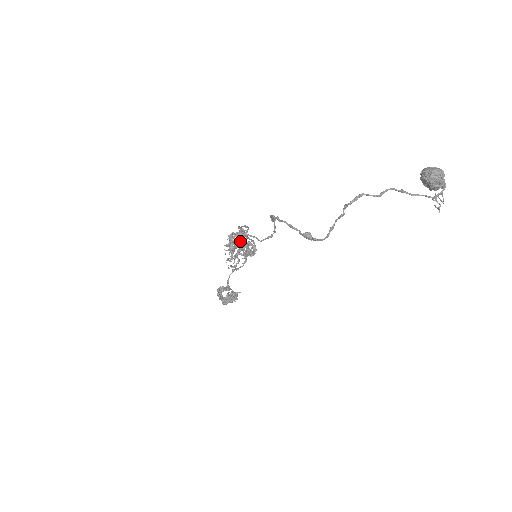
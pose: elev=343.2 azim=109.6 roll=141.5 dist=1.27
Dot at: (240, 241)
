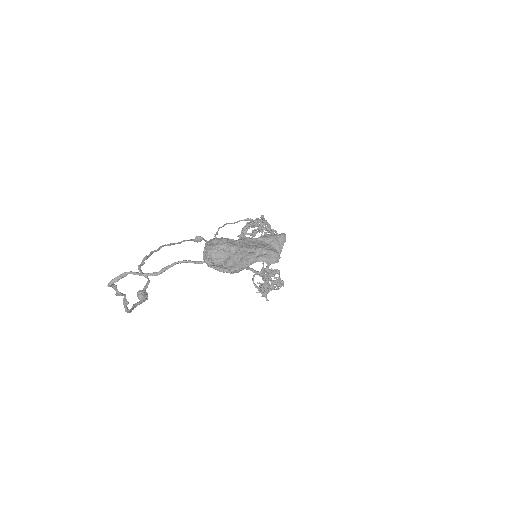
Dot at: occluded
